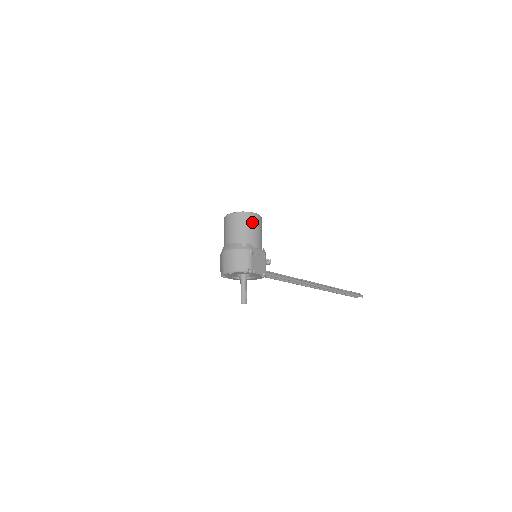
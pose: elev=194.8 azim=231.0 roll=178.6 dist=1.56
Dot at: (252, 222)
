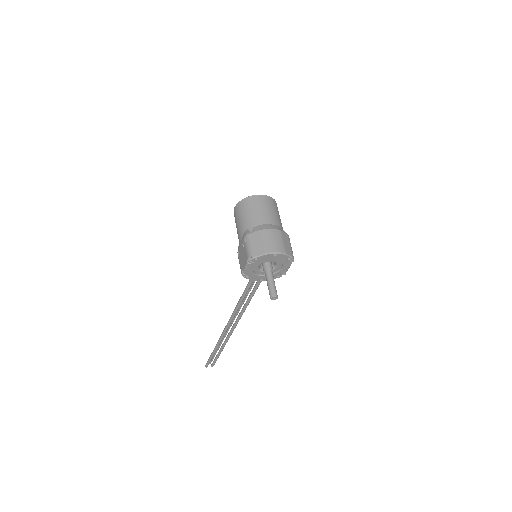
Dot at: occluded
